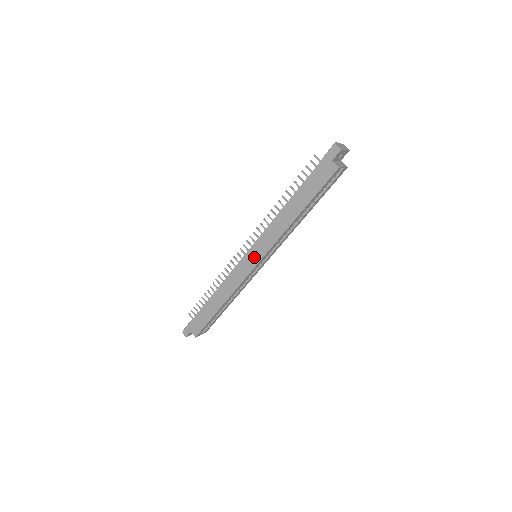
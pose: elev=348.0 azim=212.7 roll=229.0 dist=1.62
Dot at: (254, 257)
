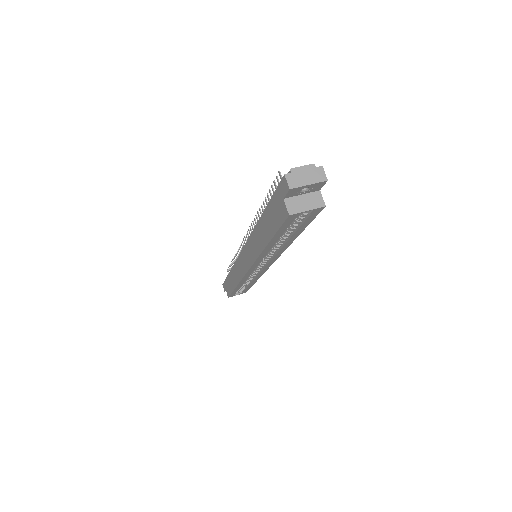
Dot at: (245, 261)
